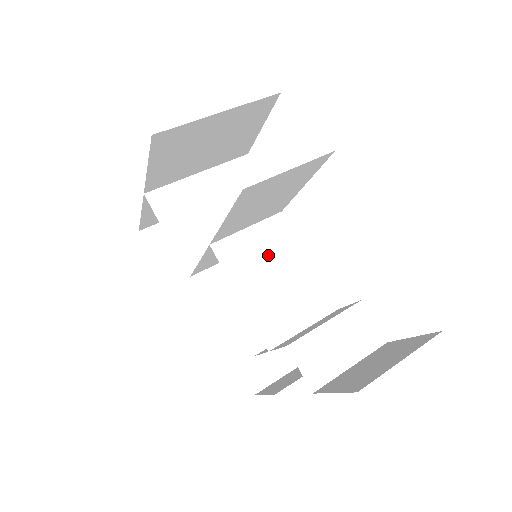
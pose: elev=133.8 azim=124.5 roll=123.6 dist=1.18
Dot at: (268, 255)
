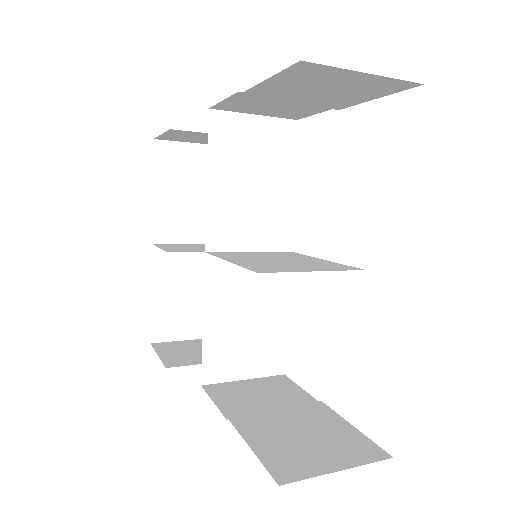
Dot at: (271, 256)
